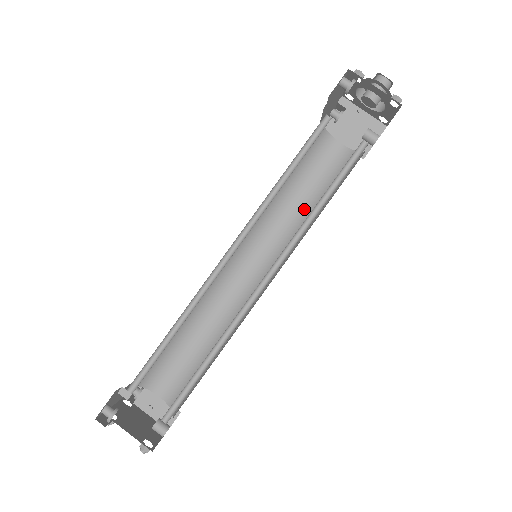
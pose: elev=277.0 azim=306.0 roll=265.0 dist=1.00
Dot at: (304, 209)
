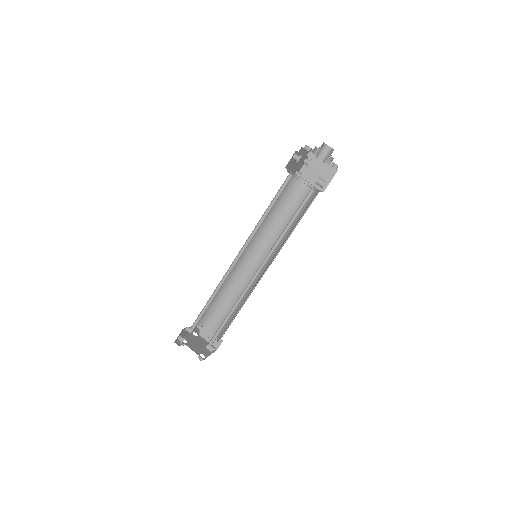
Dot at: occluded
